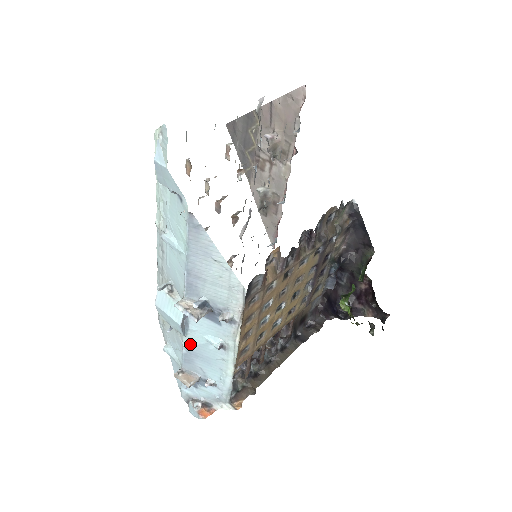
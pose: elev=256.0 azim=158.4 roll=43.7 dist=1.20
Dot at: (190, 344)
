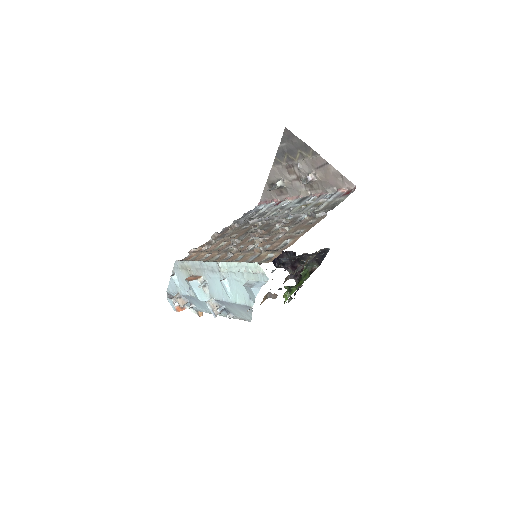
Dot at: occluded
